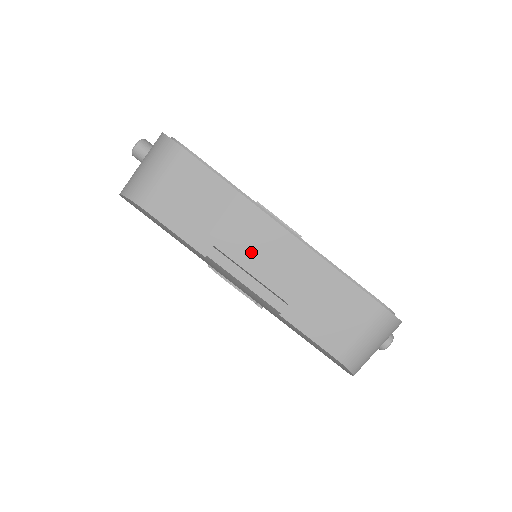
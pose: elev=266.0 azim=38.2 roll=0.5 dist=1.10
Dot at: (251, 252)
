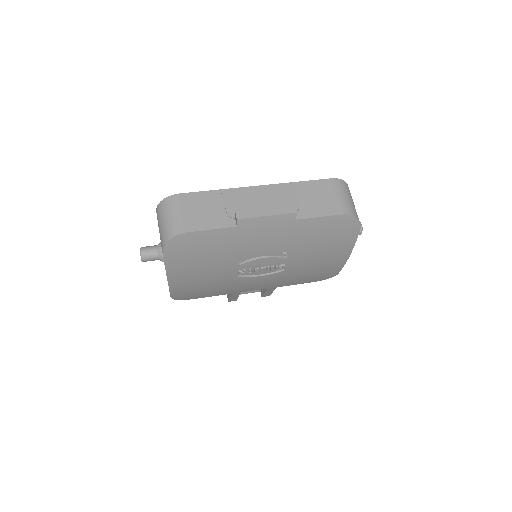
Dot at: (254, 206)
